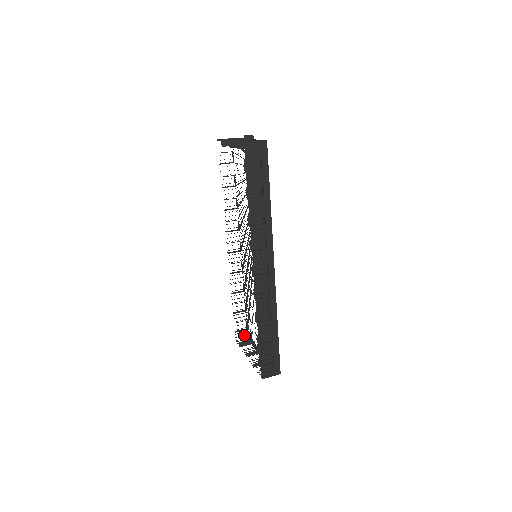
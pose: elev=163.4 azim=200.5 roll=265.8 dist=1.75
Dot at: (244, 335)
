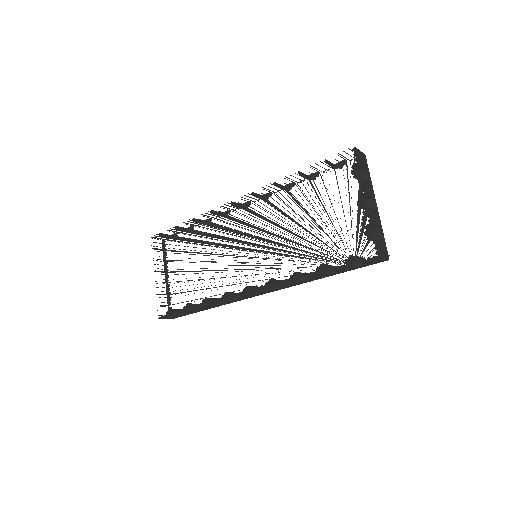
Dot at: (162, 237)
